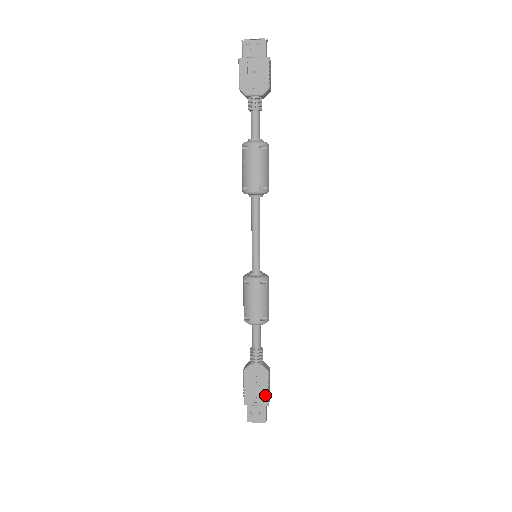
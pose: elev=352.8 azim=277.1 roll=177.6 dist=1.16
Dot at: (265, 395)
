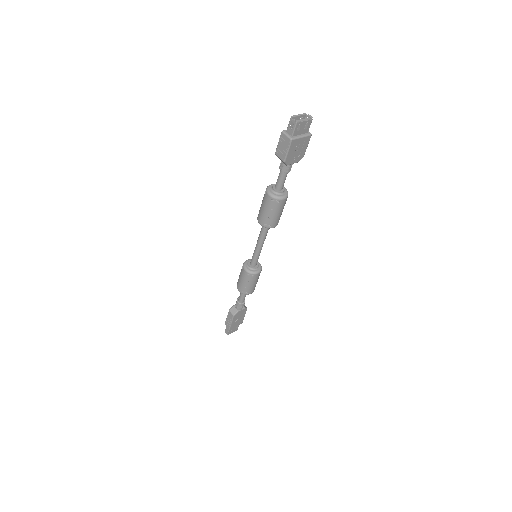
Dot at: (242, 320)
